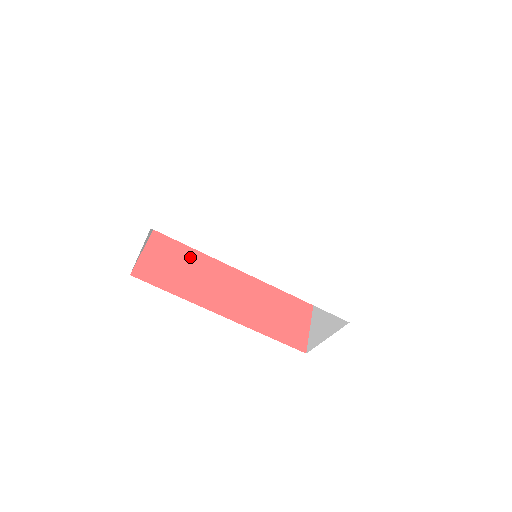
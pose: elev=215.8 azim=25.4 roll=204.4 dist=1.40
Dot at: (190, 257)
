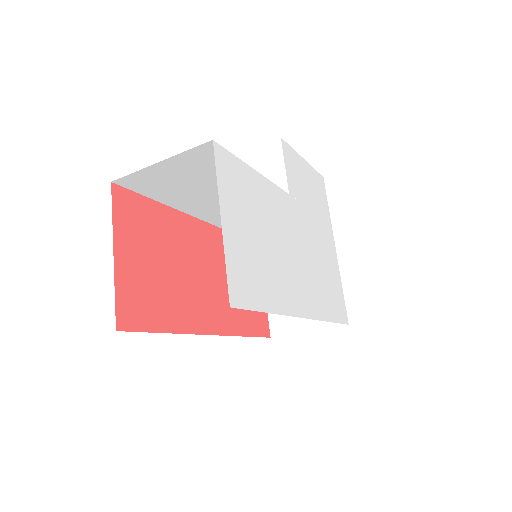
Dot at: (164, 261)
